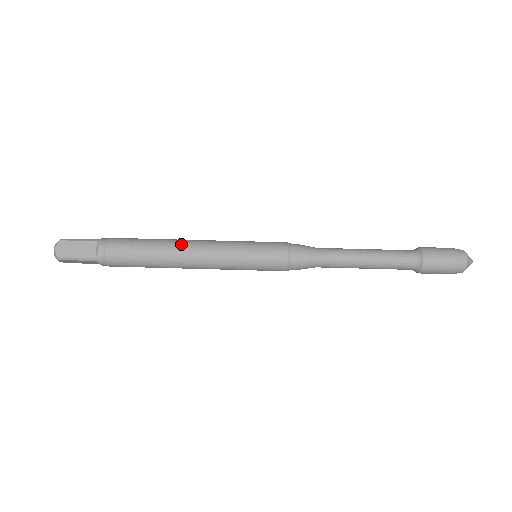
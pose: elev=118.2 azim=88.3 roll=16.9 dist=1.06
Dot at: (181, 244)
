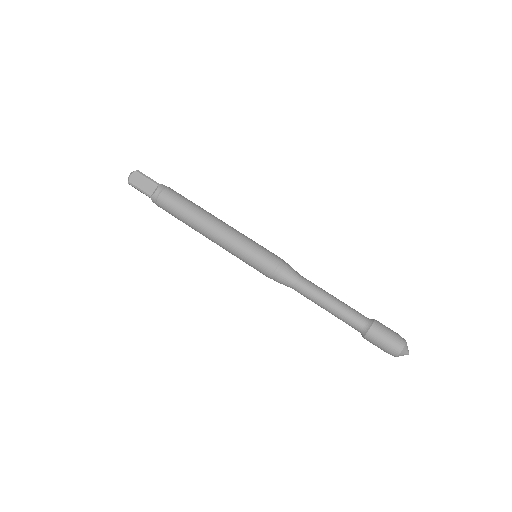
Dot at: (210, 219)
